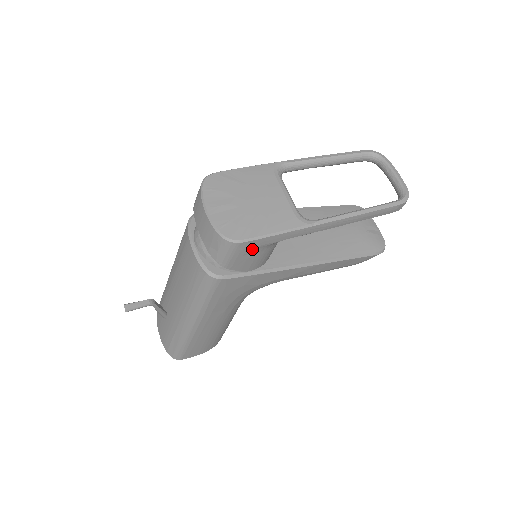
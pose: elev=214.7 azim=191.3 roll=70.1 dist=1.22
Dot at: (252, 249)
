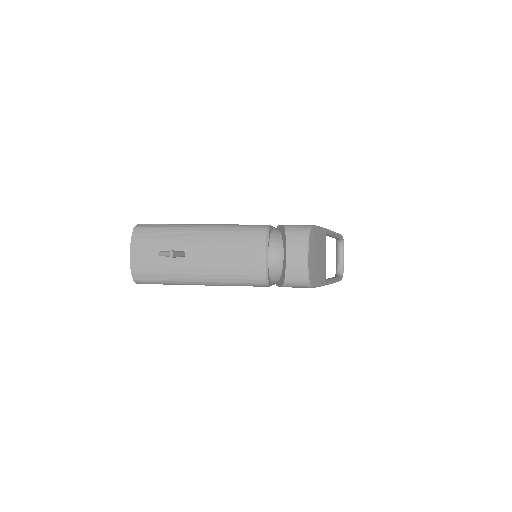
Dot at: occluded
